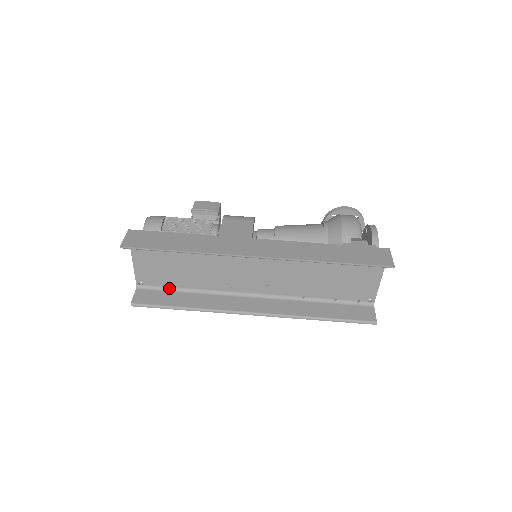
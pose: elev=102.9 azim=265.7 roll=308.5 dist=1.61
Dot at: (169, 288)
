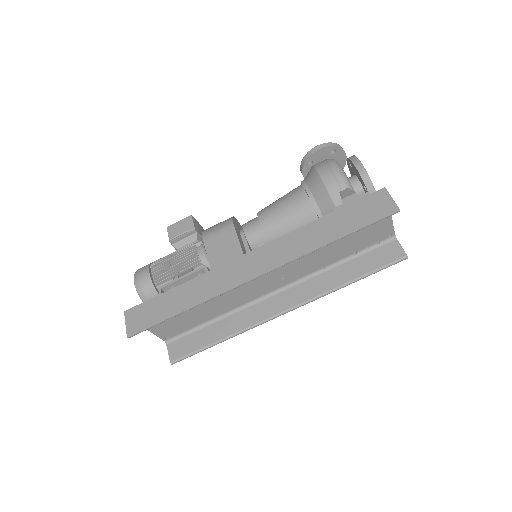
Dot at: (195, 328)
